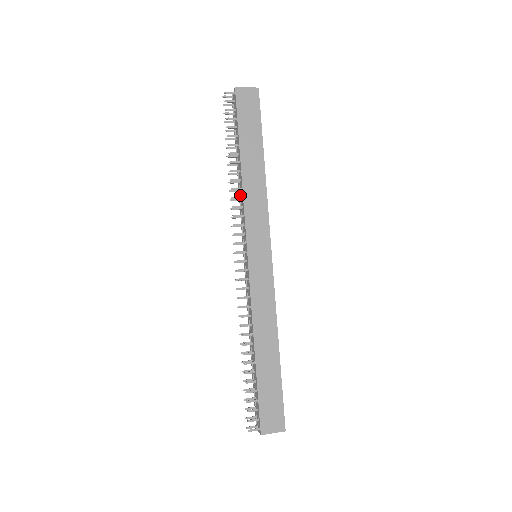
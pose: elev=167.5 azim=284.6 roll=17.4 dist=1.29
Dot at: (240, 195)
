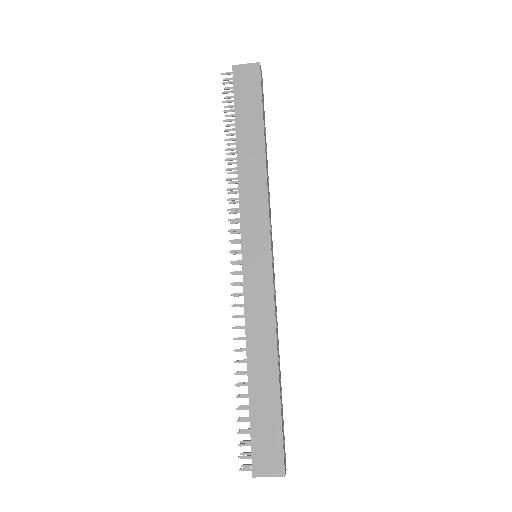
Dot at: occluded
